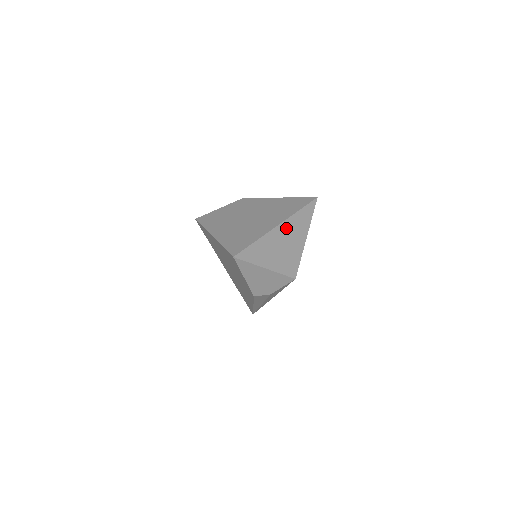
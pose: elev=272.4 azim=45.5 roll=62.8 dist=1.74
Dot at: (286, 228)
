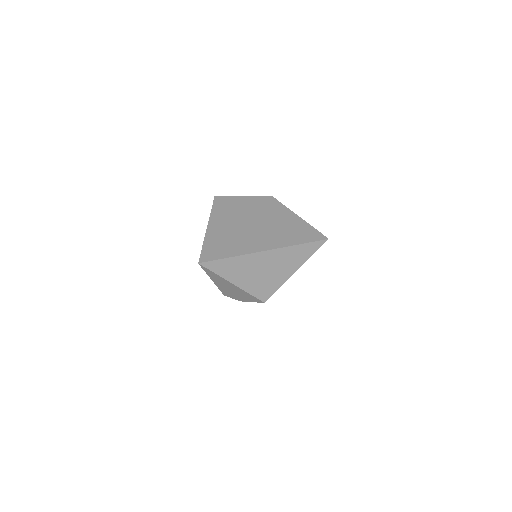
Dot at: (273, 256)
